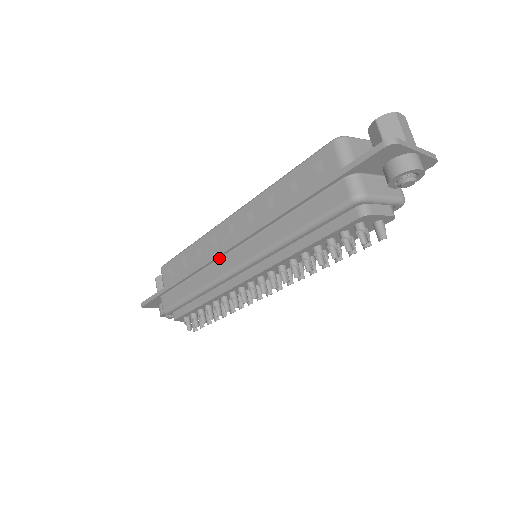
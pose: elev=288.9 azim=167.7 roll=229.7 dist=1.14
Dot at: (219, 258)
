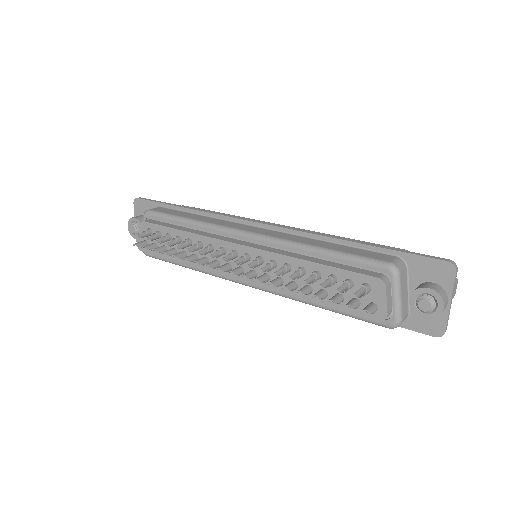
Dot at: (242, 223)
